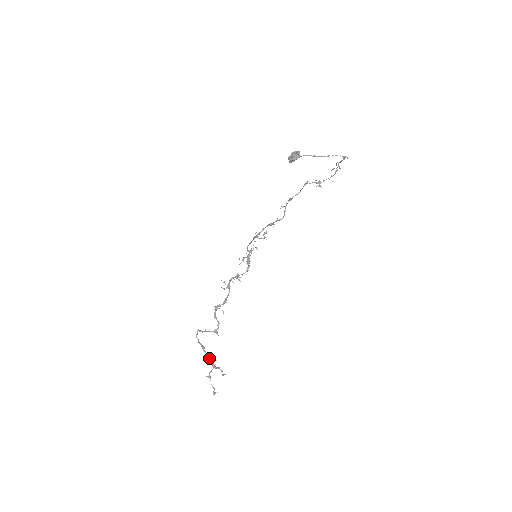
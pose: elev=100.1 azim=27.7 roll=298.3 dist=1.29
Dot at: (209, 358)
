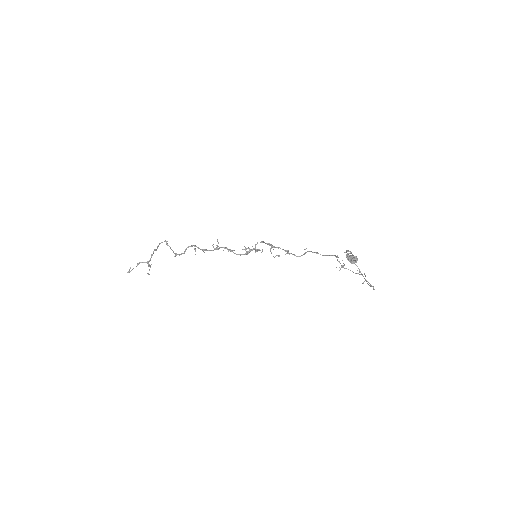
Dot at: occluded
